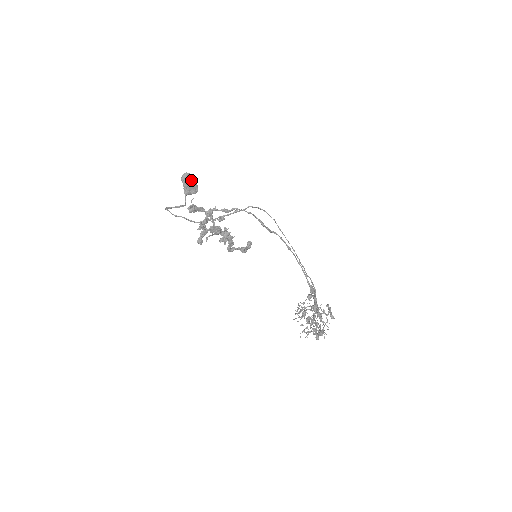
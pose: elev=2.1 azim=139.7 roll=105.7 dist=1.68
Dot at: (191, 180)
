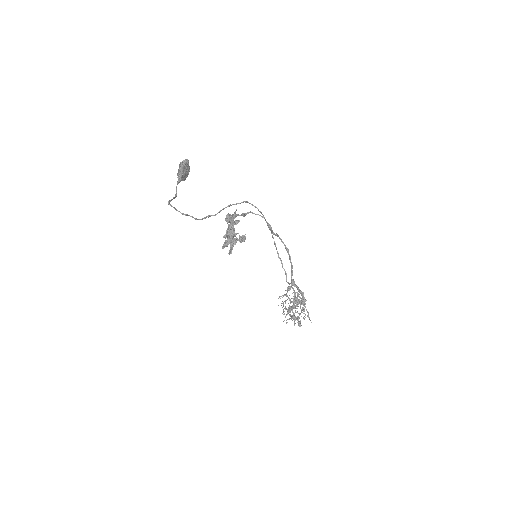
Dot at: (188, 167)
